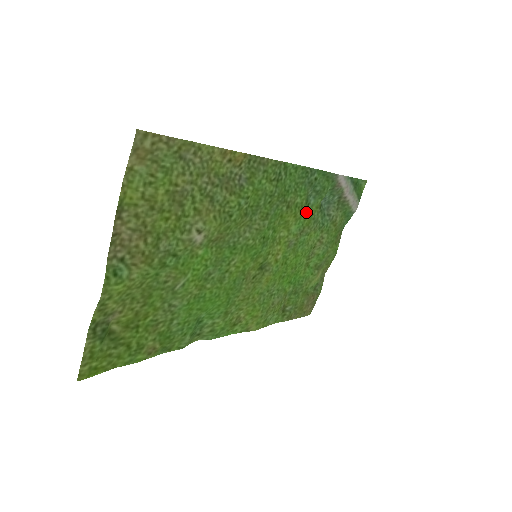
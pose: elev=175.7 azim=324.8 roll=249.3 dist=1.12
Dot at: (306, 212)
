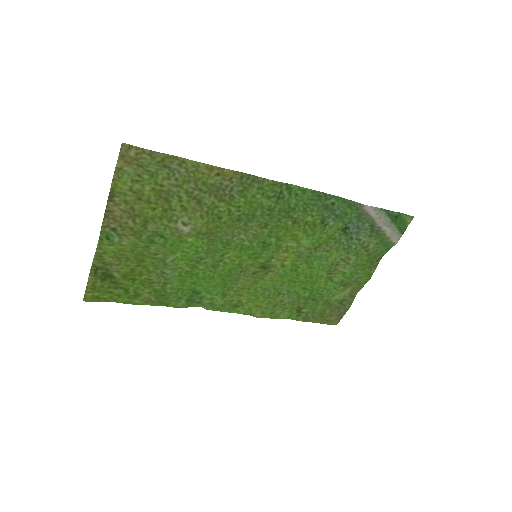
Dot at: (322, 231)
